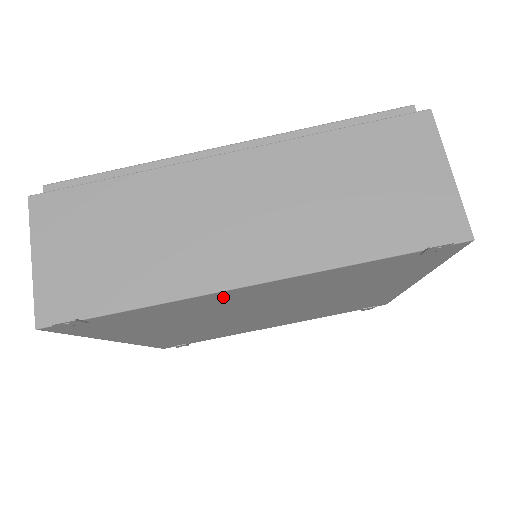
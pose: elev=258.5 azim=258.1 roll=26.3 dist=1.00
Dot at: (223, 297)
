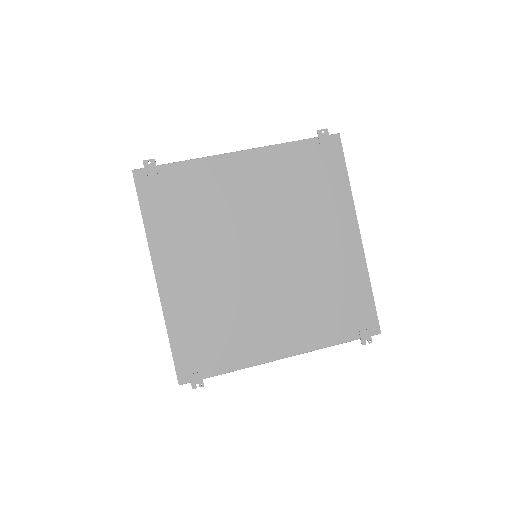
Dot at: (227, 169)
